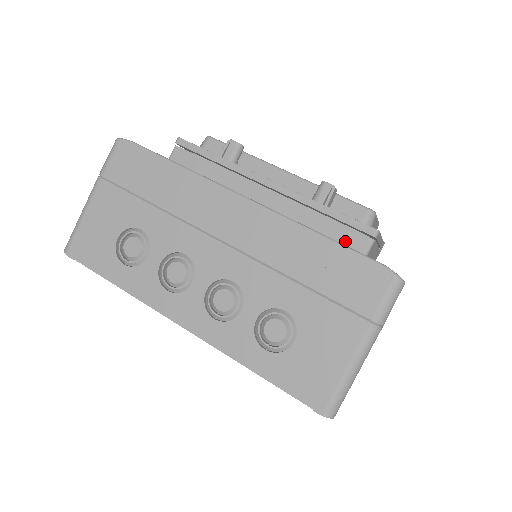
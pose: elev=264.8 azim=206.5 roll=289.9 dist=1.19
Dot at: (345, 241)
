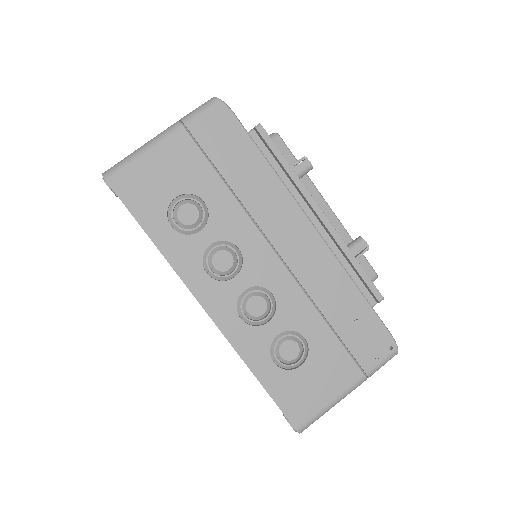
Dot at: occluded
